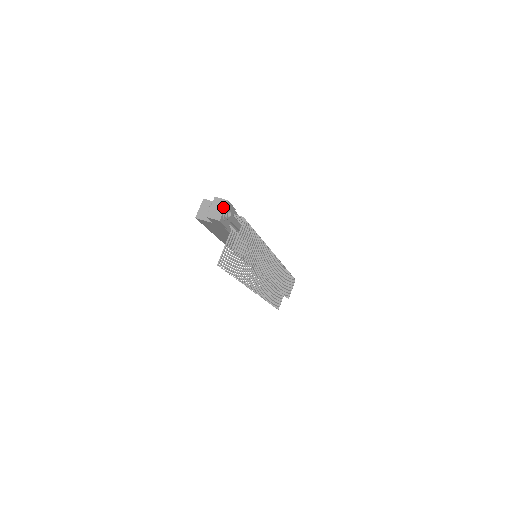
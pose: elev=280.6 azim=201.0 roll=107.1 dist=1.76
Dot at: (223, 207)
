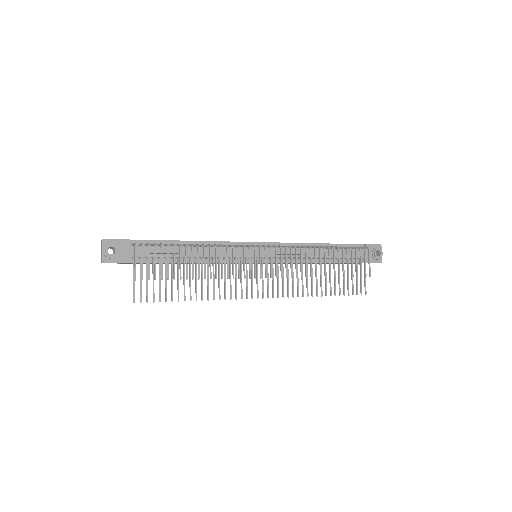
Dot at: (102, 247)
